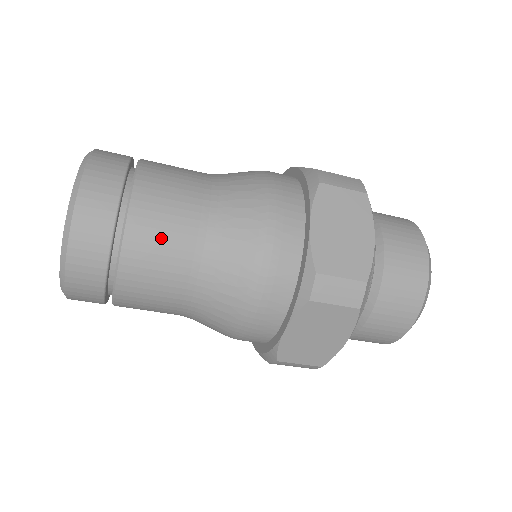
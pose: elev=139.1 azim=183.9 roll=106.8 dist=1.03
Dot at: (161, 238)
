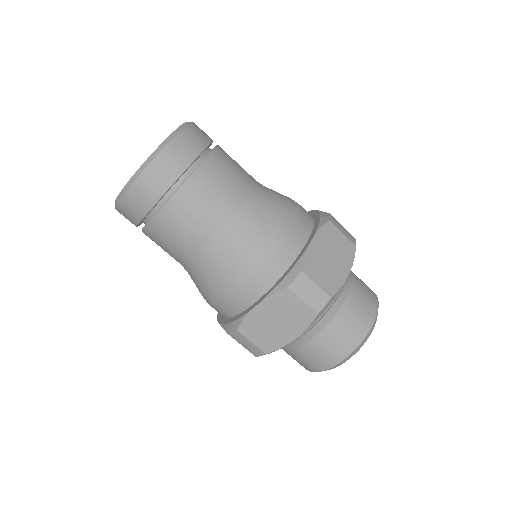
Dot at: (170, 239)
